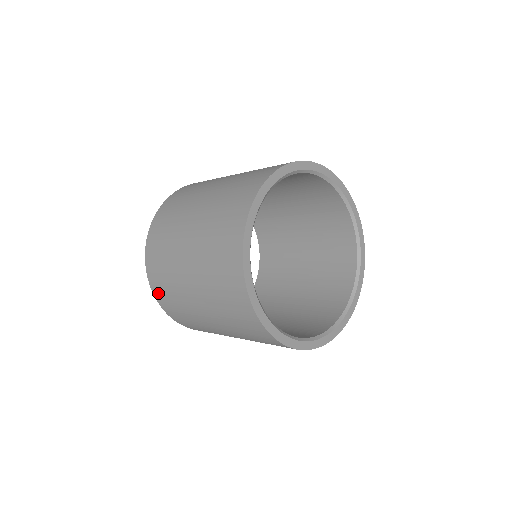
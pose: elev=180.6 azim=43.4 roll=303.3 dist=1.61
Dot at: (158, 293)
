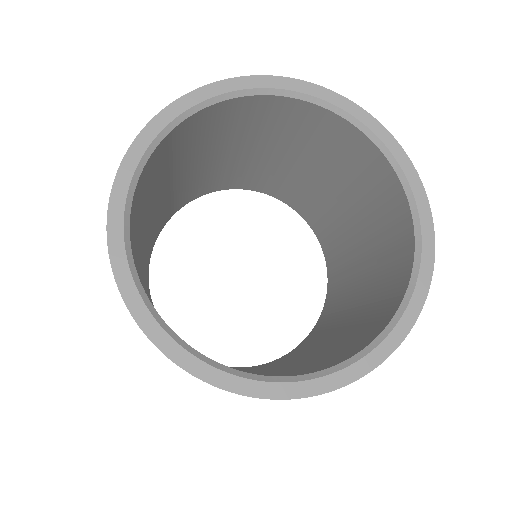
Dot at: occluded
